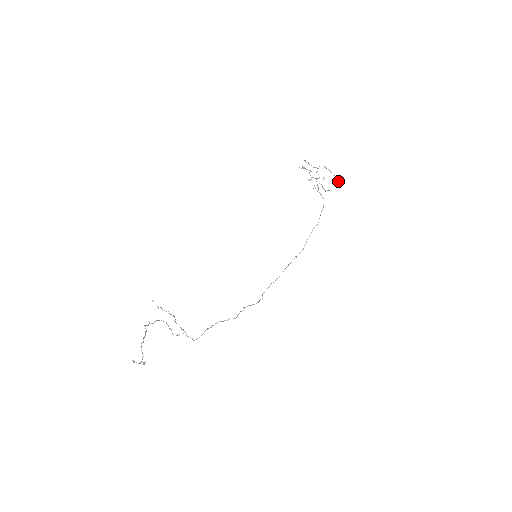
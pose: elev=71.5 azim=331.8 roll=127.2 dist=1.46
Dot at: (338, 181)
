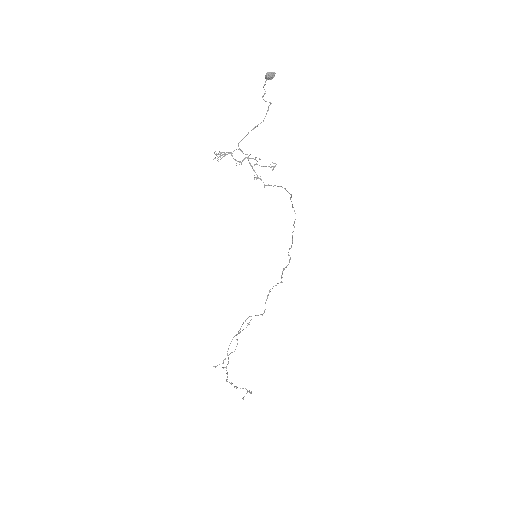
Dot at: (270, 104)
